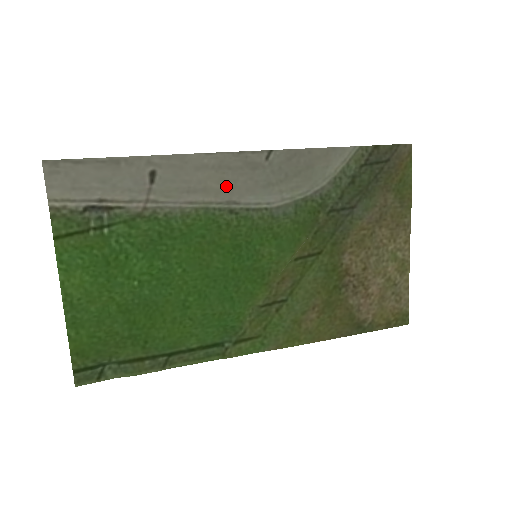
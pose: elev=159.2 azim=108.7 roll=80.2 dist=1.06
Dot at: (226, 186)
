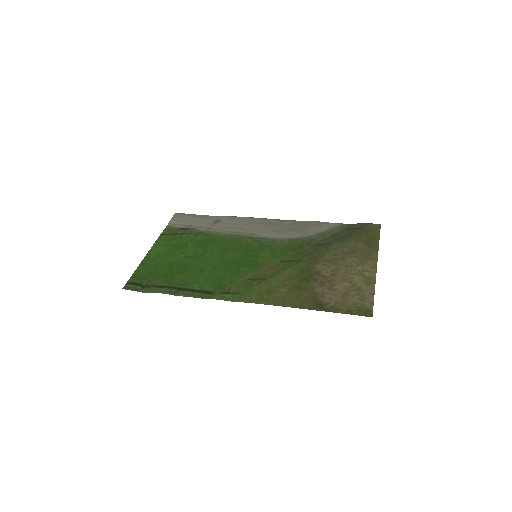
Dot at: (252, 228)
